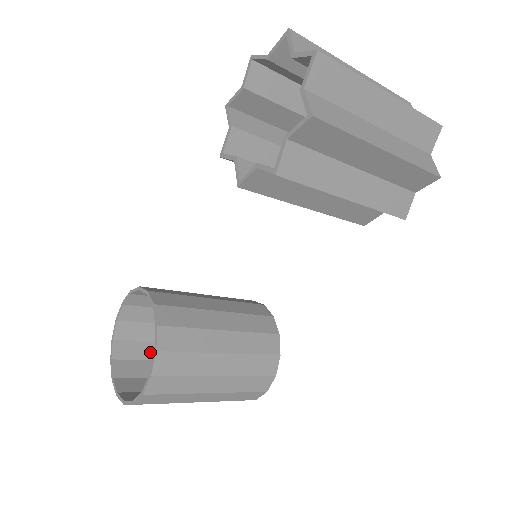
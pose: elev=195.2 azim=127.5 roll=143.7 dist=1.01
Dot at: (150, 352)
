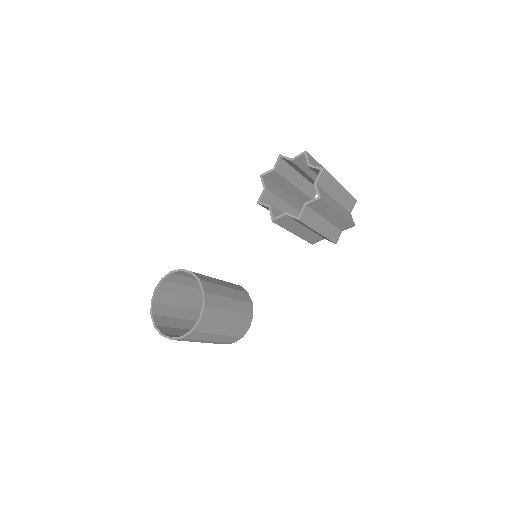
Dot at: (170, 312)
